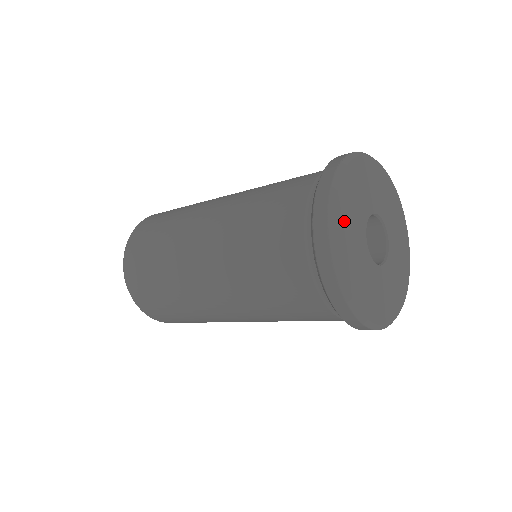
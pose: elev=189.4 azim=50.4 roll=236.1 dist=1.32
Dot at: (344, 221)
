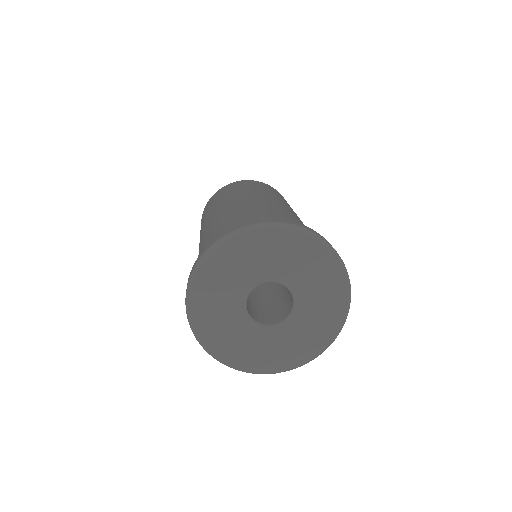
Dot at: (231, 256)
